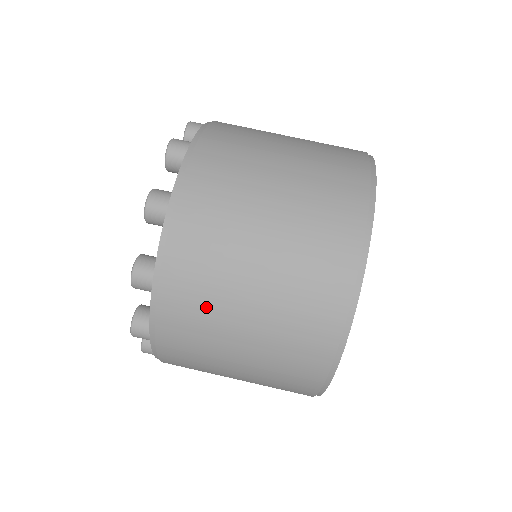
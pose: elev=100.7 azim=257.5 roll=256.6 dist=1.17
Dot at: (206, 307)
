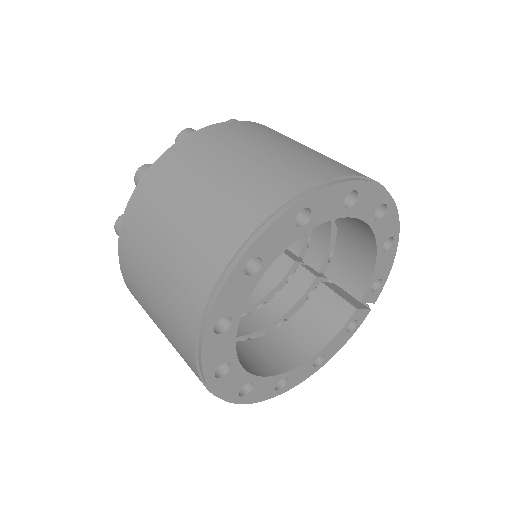
Dot at: (265, 133)
